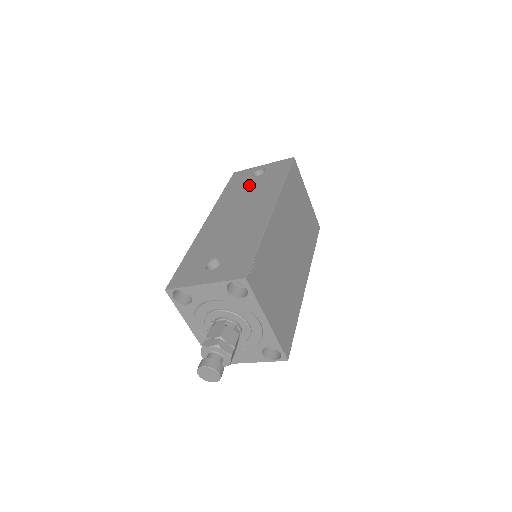
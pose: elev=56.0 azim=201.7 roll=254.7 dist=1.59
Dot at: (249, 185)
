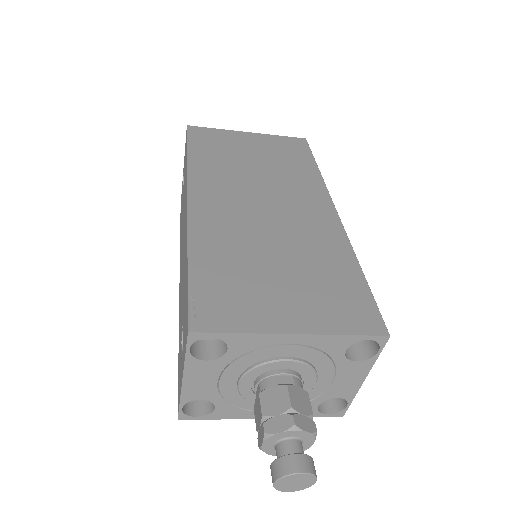
Dot at: occluded
